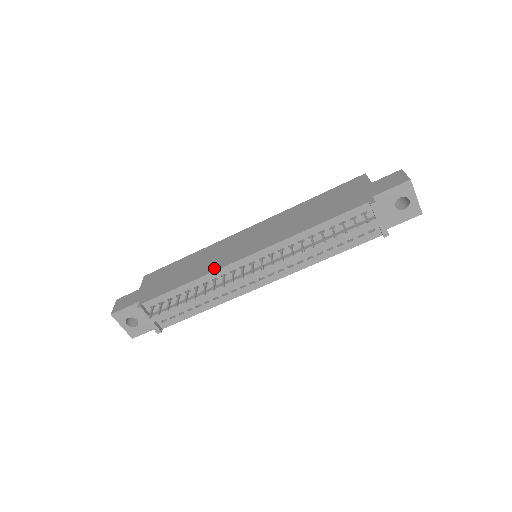
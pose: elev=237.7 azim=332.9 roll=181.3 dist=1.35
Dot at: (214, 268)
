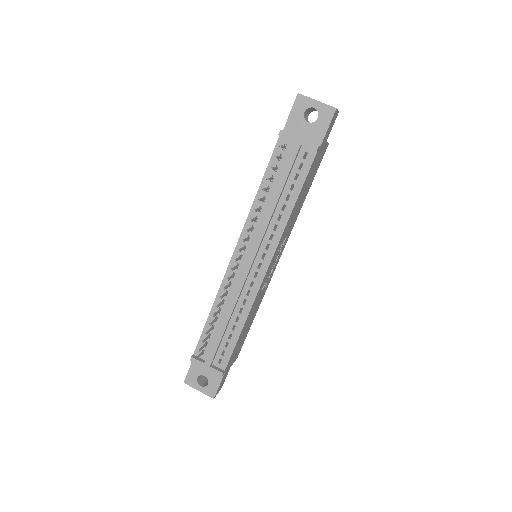
Dot at: (221, 284)
